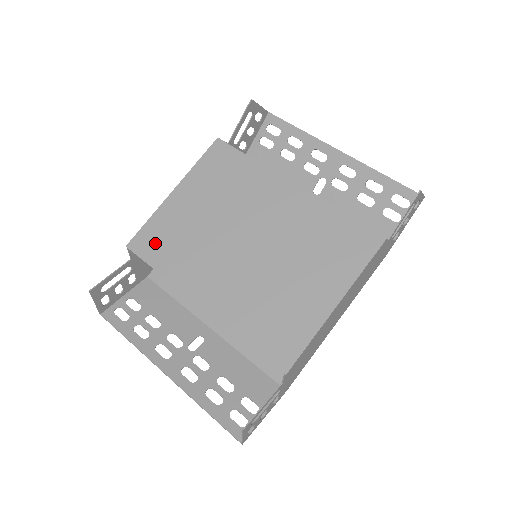
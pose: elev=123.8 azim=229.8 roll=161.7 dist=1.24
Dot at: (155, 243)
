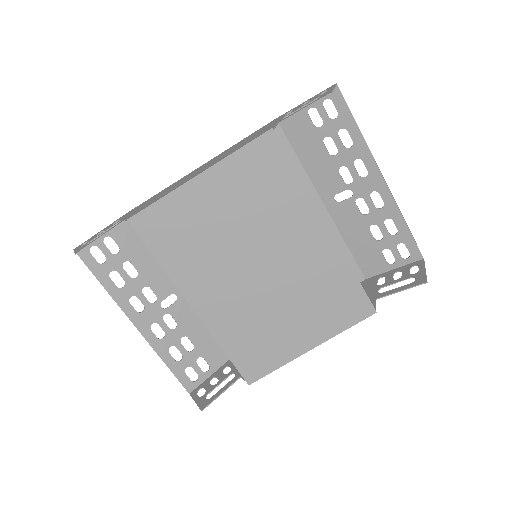
Dot at: (162, 230)
